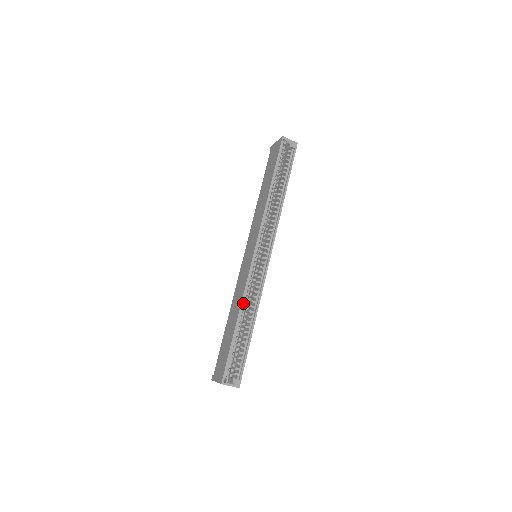
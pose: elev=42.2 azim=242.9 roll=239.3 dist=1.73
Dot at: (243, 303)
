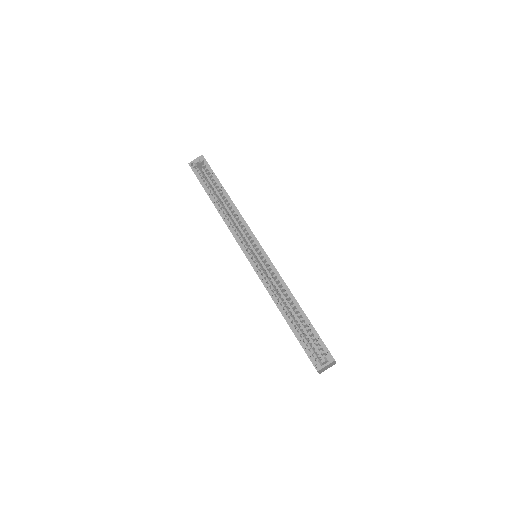
Dot at: (275, 298)
